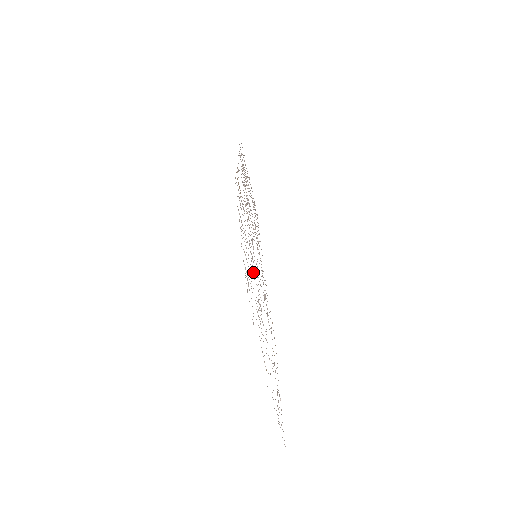
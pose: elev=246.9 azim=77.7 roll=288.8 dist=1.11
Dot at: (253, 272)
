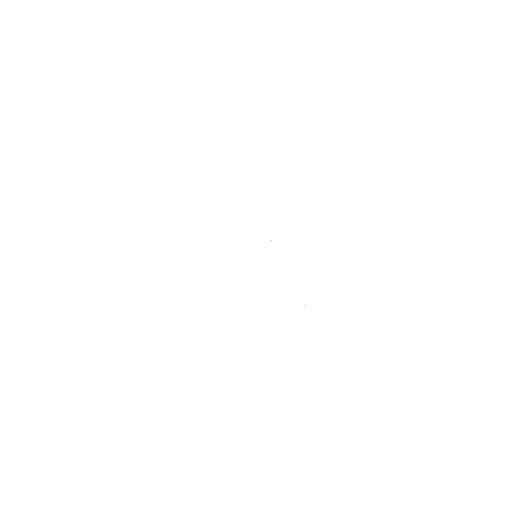
Dot at: occluded
